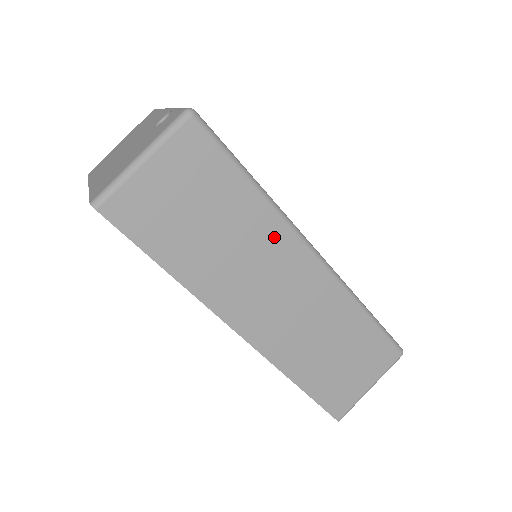
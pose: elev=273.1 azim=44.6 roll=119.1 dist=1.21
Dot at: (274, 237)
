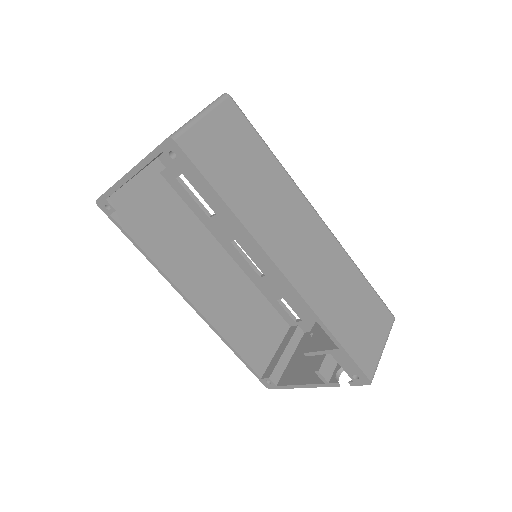
Dot at: (291, 194)
